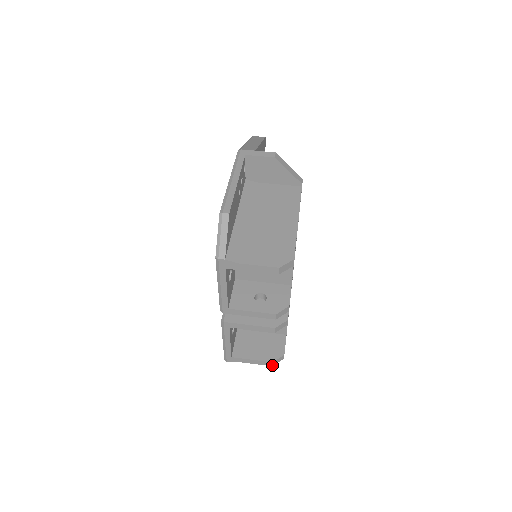
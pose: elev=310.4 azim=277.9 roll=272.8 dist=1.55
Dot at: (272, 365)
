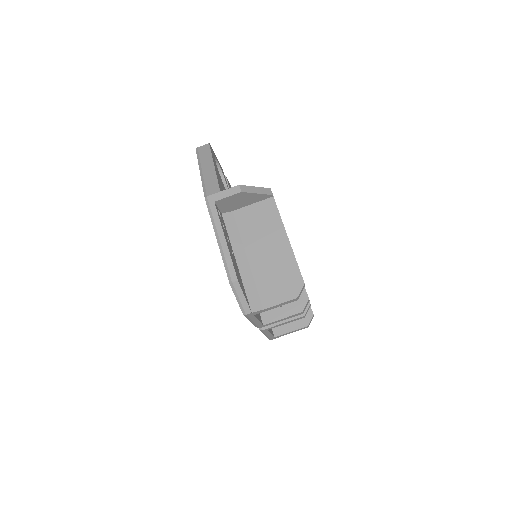
Dot at: occluded
